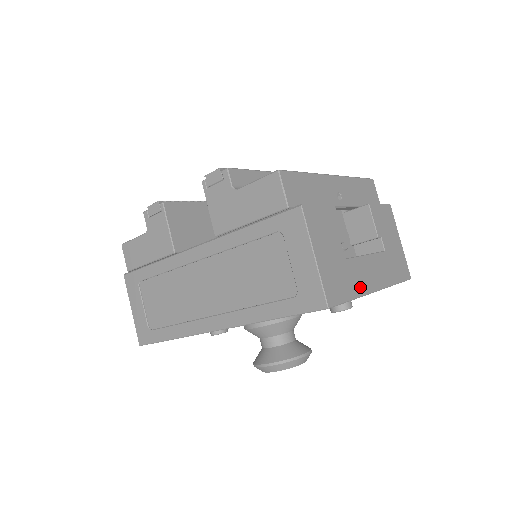
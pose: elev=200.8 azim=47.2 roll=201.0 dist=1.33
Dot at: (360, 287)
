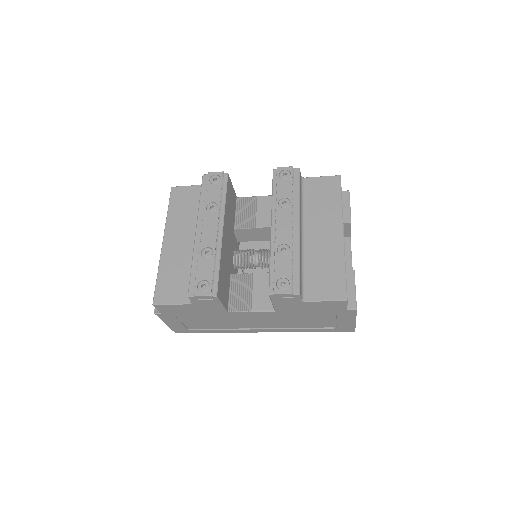
Dot at: occluded
